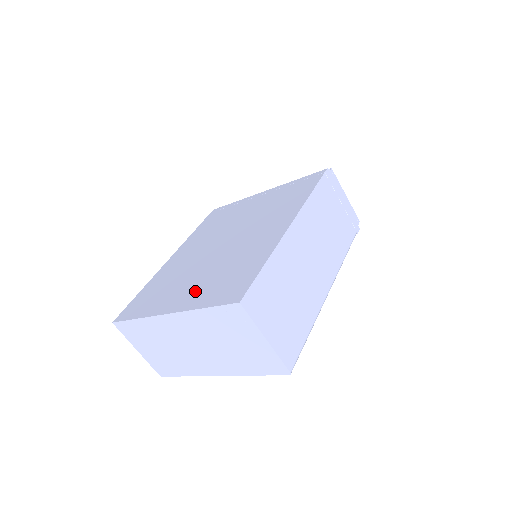
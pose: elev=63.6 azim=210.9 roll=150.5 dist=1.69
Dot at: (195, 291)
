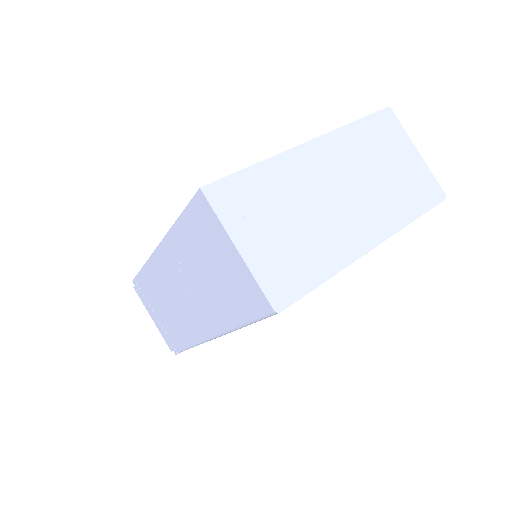
Dot at: occluded
